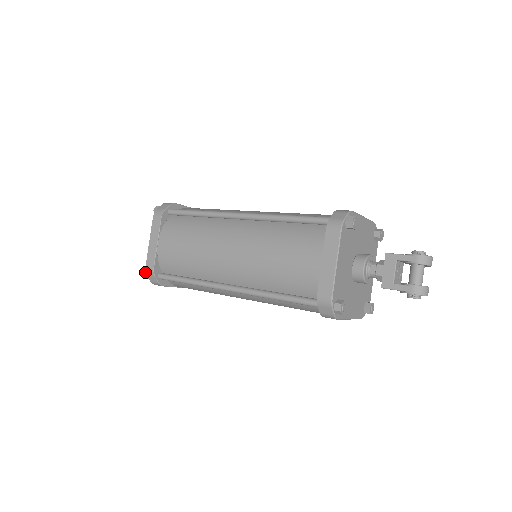
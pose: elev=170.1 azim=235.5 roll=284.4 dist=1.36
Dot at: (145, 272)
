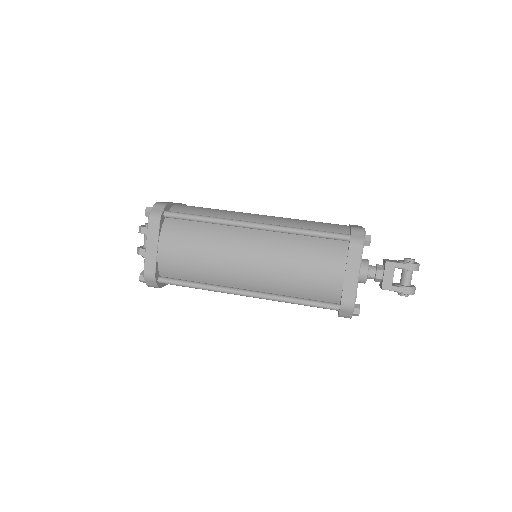
Dot at: (141, 276)
